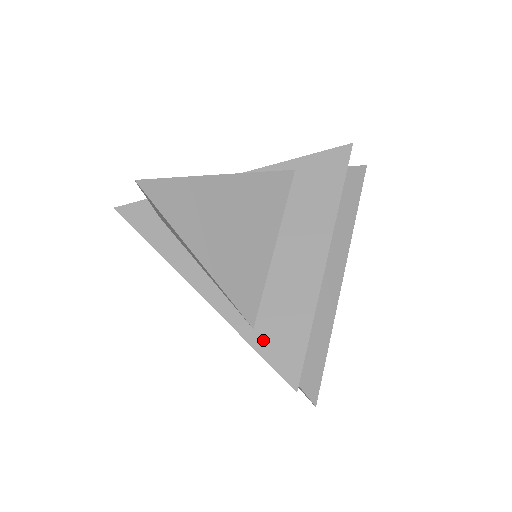
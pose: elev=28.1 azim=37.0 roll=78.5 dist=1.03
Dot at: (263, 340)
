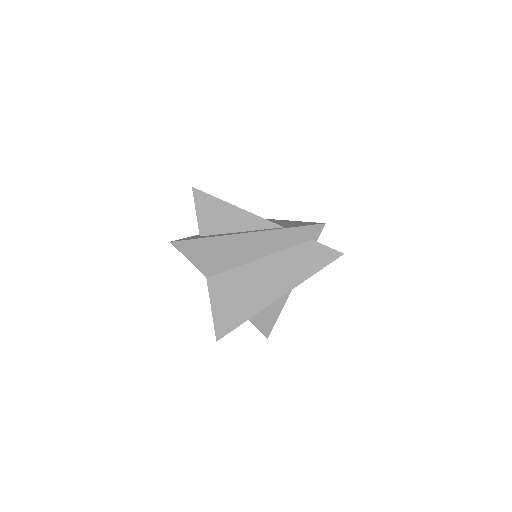
Dot at: (292, 226)
